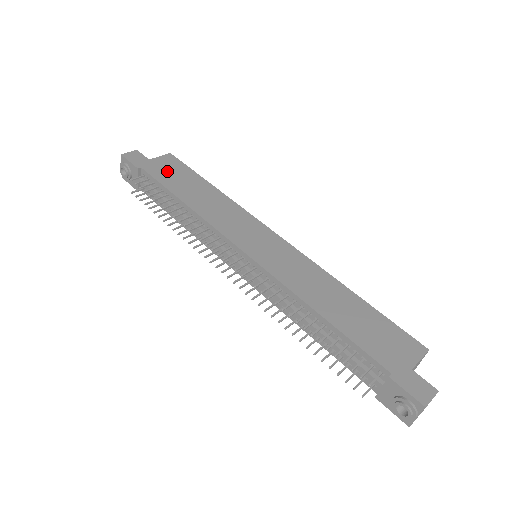
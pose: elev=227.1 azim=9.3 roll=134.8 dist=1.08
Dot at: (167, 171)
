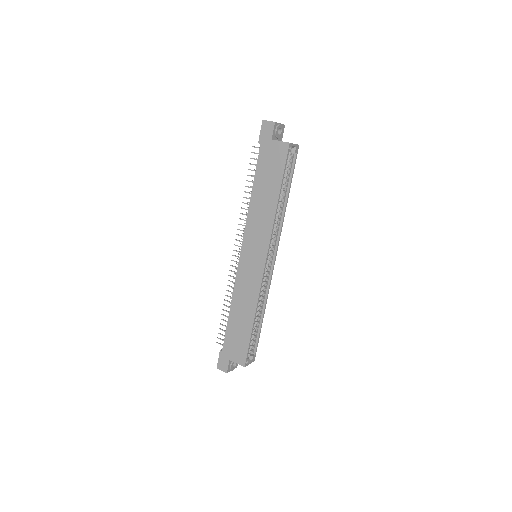
Dot at: (269, 160)
